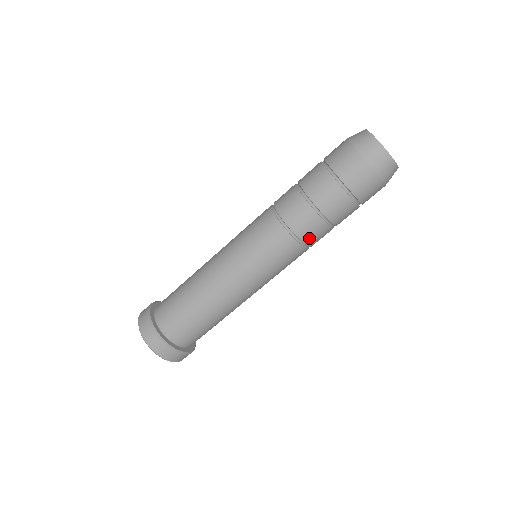
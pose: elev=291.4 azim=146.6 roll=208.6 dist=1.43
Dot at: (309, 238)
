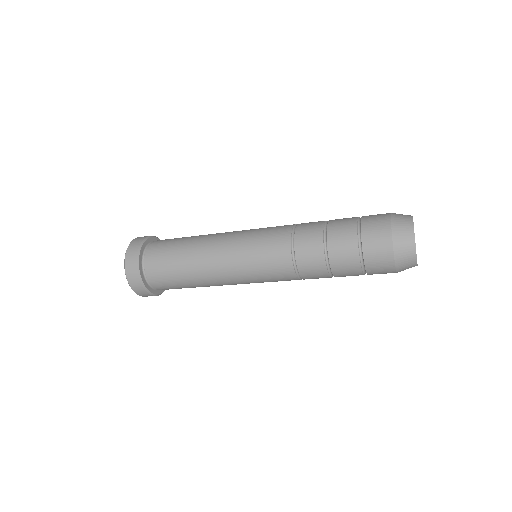
Dot at: (301, 244)
